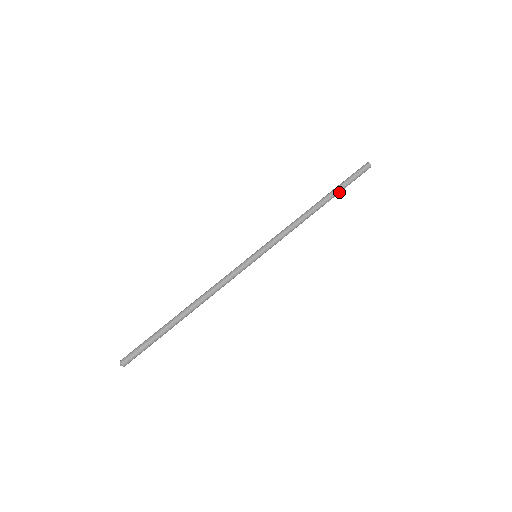
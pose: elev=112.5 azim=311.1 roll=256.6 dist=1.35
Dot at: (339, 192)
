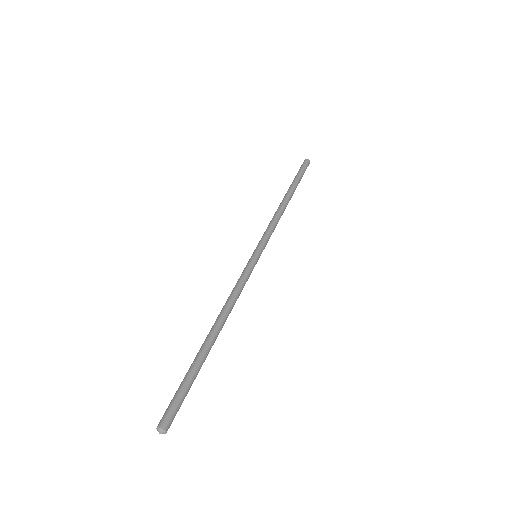
Dot at: (297, 184)
